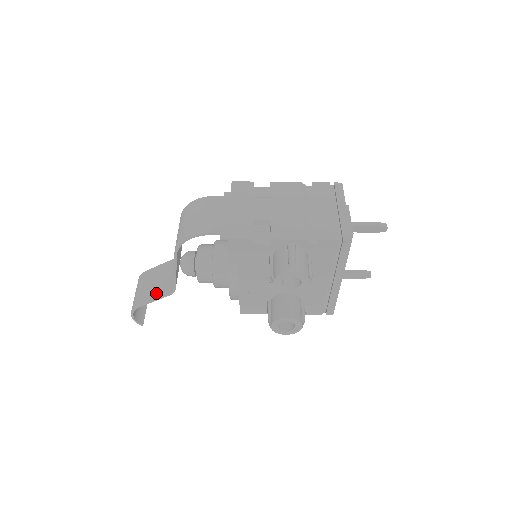
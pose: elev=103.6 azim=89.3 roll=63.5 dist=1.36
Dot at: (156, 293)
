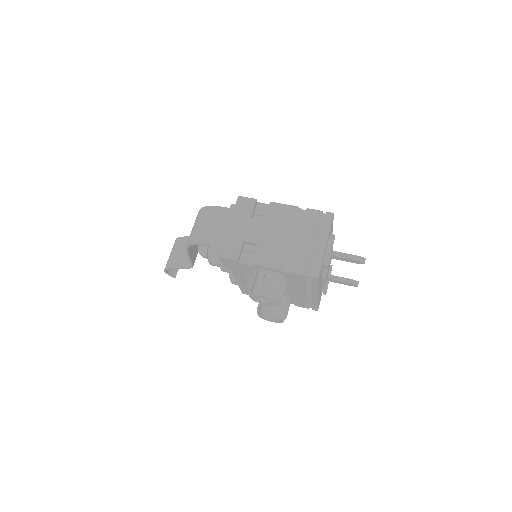
Dot at: (181, 263)
